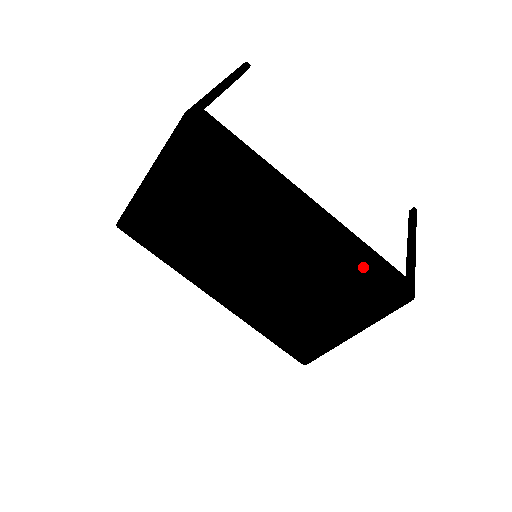
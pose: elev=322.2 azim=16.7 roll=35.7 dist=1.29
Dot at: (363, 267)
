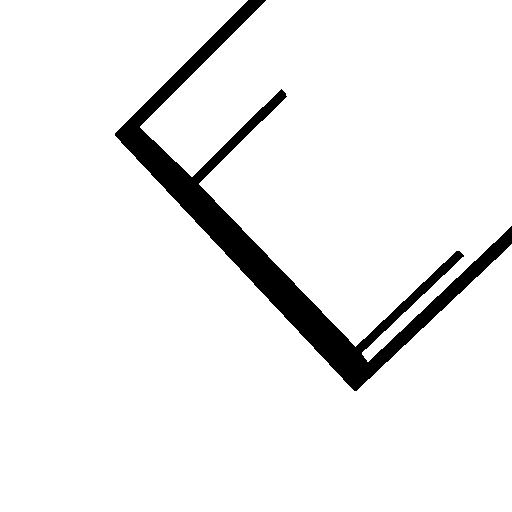
Dot at: occluded
